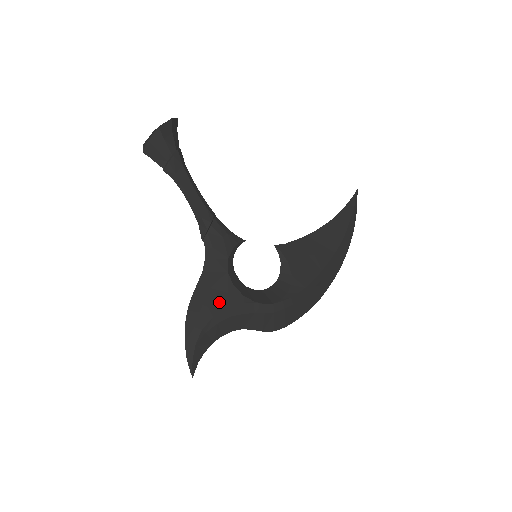
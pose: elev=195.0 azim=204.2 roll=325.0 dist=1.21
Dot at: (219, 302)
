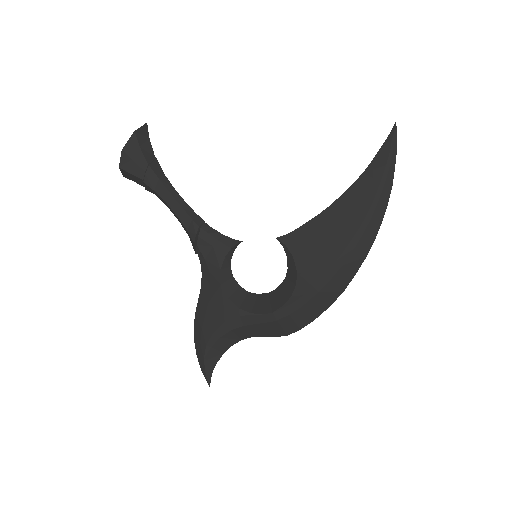
Dot at: (217, 317)
